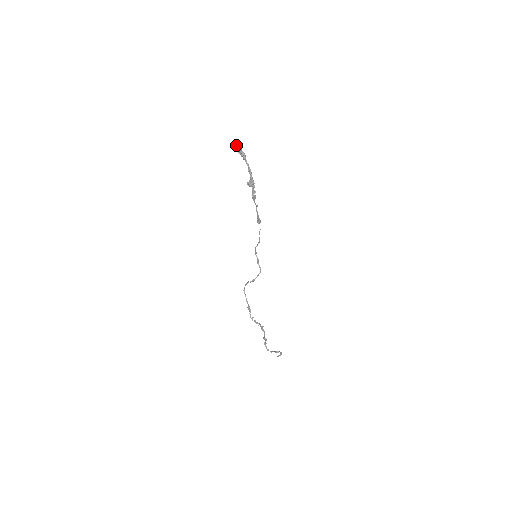
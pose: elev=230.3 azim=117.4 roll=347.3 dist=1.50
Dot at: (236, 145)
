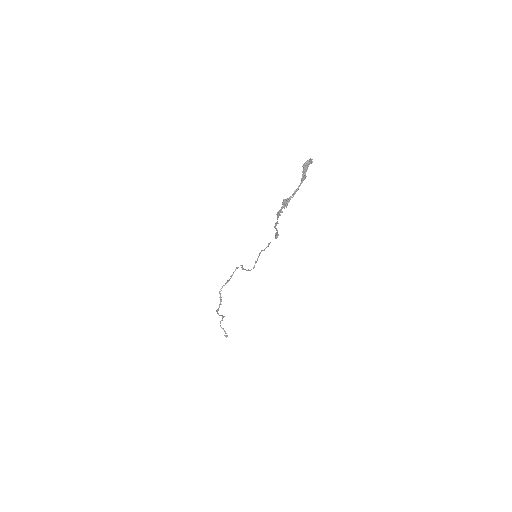
Dot at: (307, 163)
